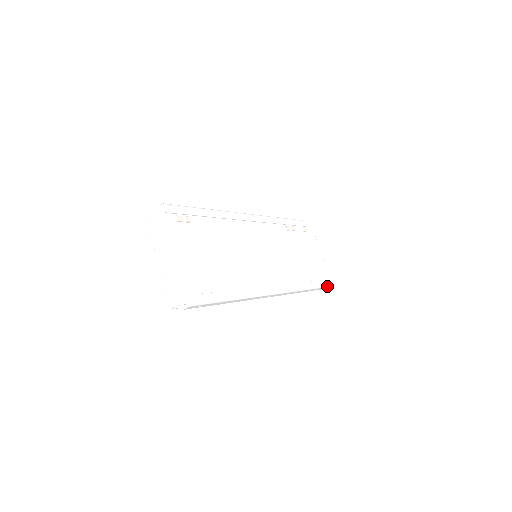
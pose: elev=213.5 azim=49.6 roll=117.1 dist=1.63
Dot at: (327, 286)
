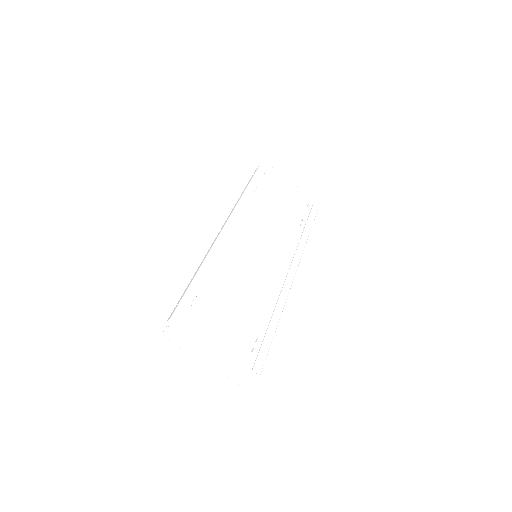
Dot at: (317, 210)
